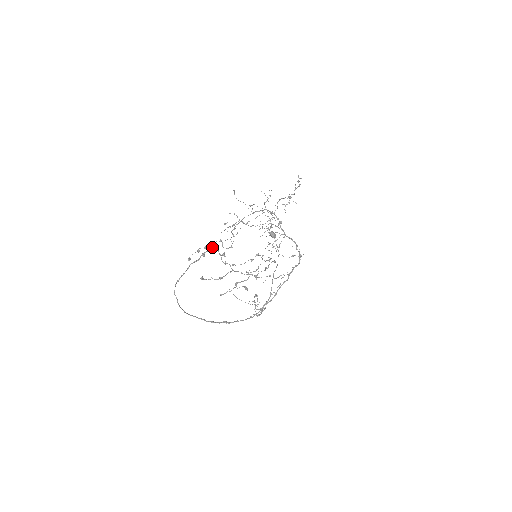
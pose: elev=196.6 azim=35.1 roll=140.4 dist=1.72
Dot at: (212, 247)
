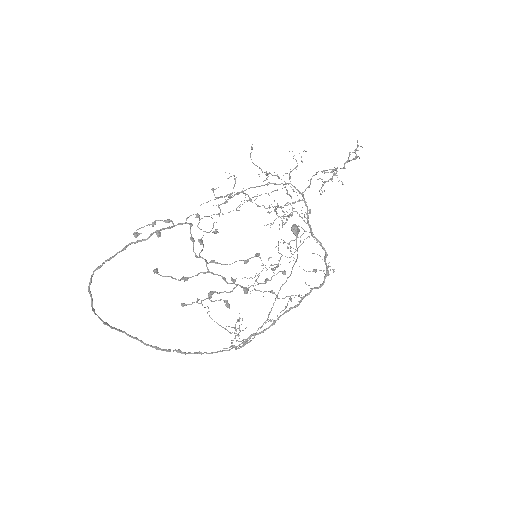
Dot at: (179, 223)
